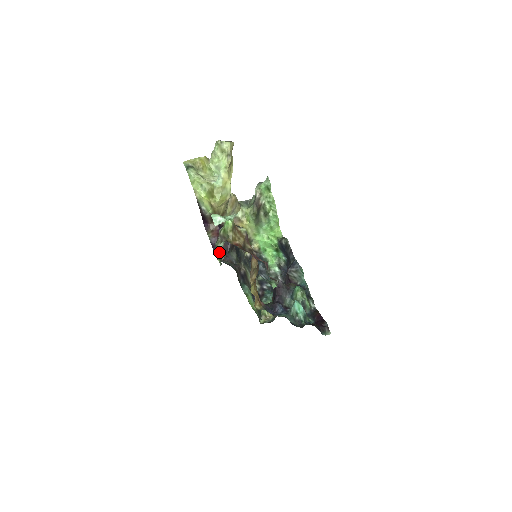
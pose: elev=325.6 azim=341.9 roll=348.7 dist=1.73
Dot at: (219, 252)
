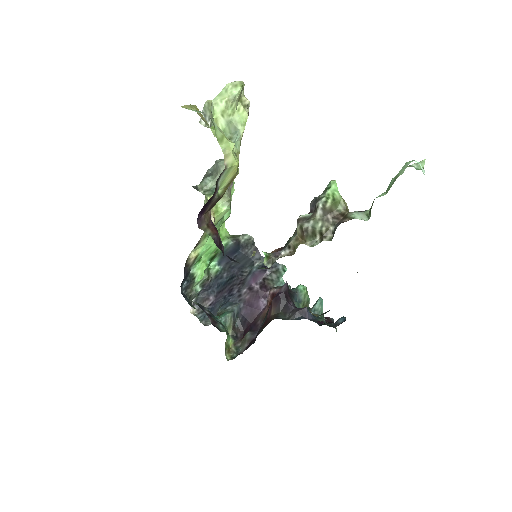
Dot at: (310, 238)
